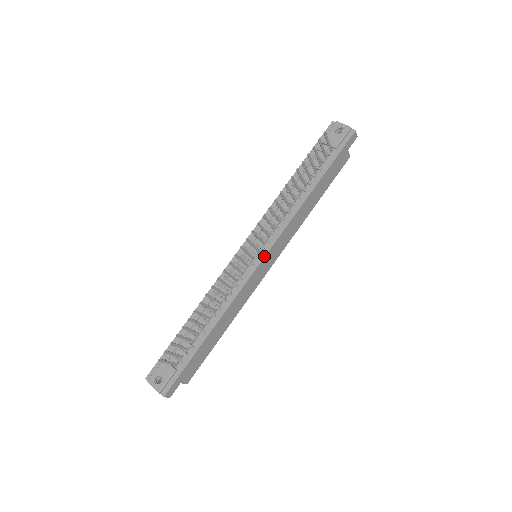
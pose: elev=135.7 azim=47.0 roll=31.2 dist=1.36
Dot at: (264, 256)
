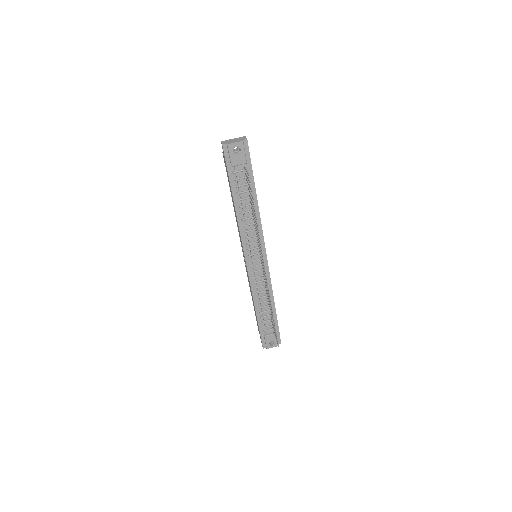
Dot at: (266, 255)
